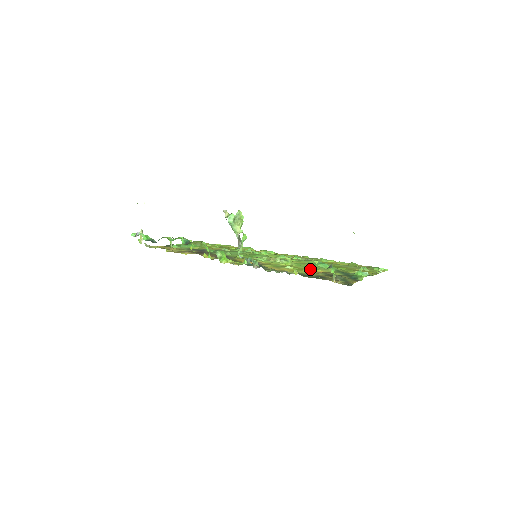
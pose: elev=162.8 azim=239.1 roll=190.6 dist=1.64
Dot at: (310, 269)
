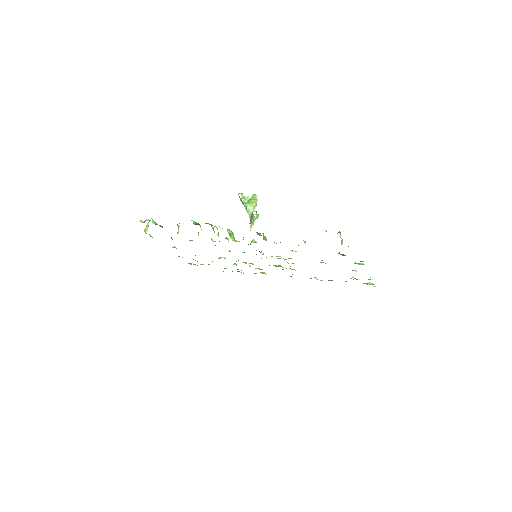
Dot at: occluded
